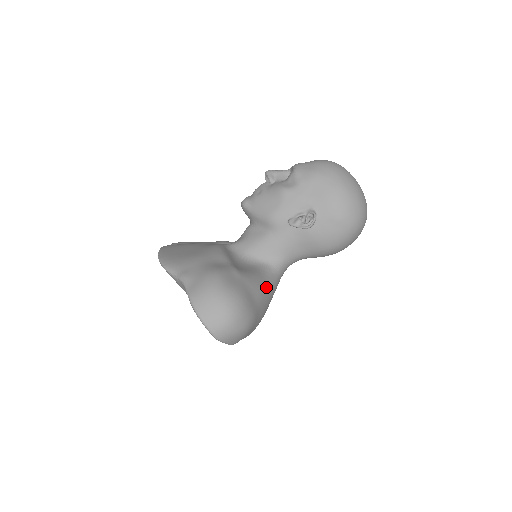
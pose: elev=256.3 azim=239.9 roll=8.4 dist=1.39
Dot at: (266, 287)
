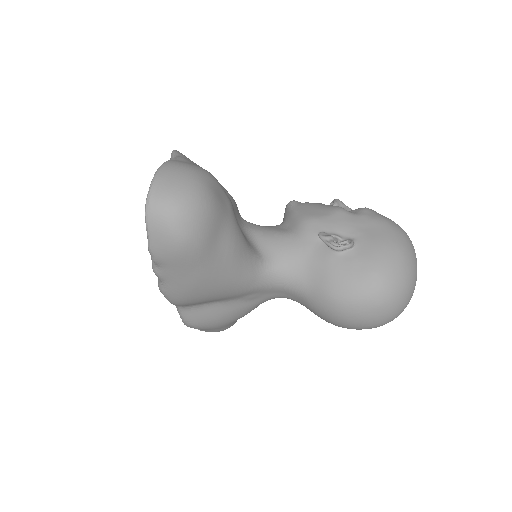
Dot at: (240, 257)
